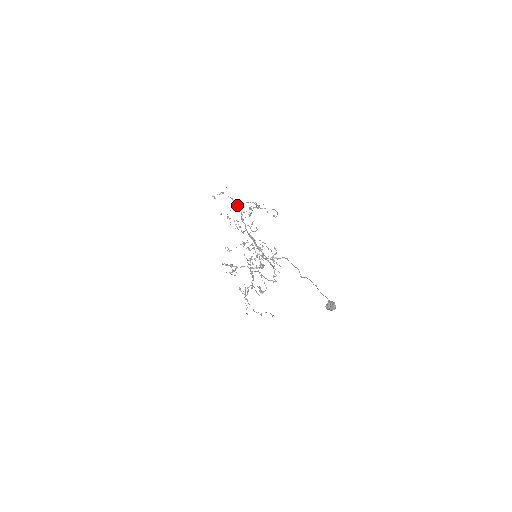
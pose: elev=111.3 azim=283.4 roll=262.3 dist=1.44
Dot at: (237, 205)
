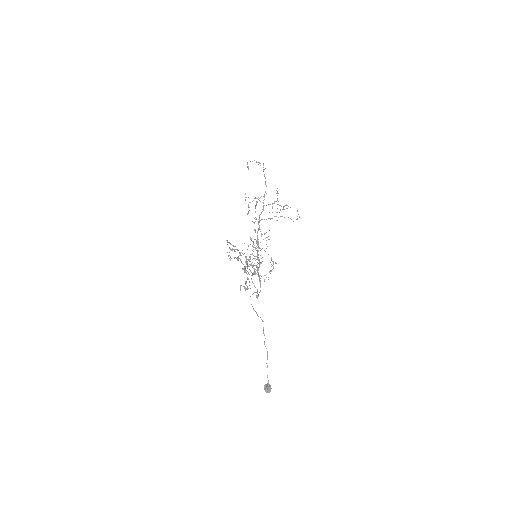
Dot at: occluded
